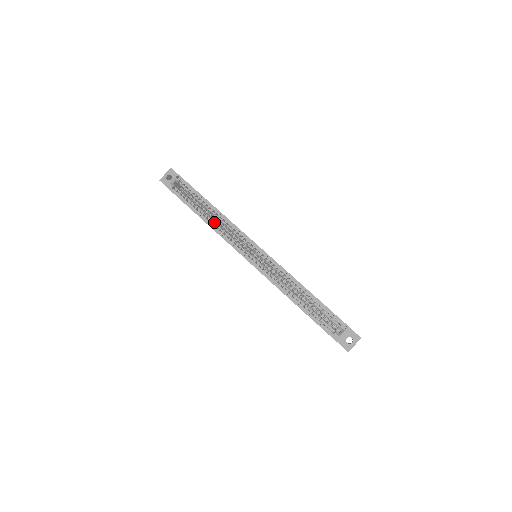
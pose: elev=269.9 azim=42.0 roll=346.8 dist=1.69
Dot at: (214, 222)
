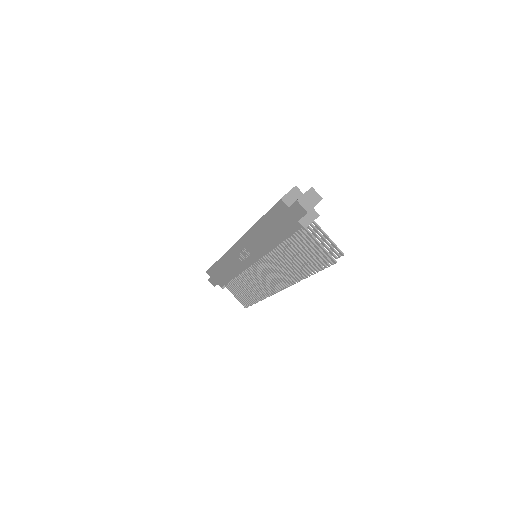
Dot at: occluded
